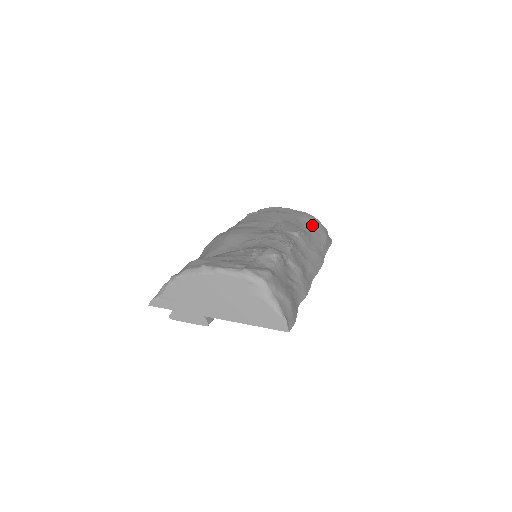
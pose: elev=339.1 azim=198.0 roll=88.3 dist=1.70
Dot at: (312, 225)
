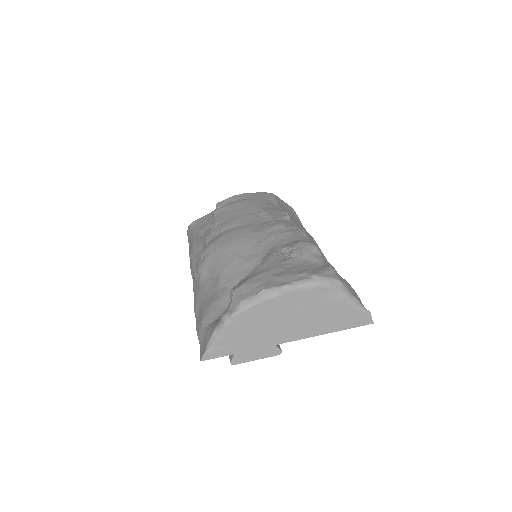
Dot at: (279, 203)
